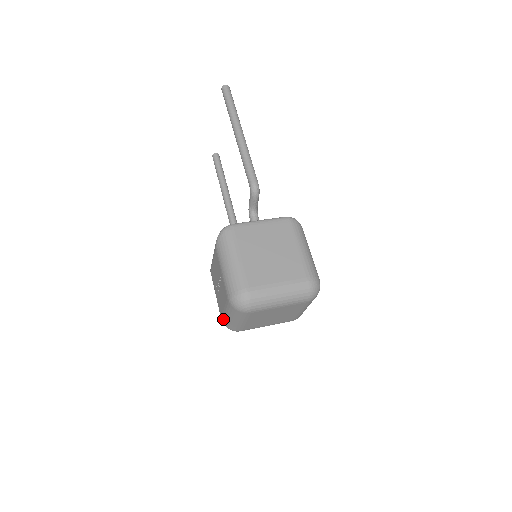
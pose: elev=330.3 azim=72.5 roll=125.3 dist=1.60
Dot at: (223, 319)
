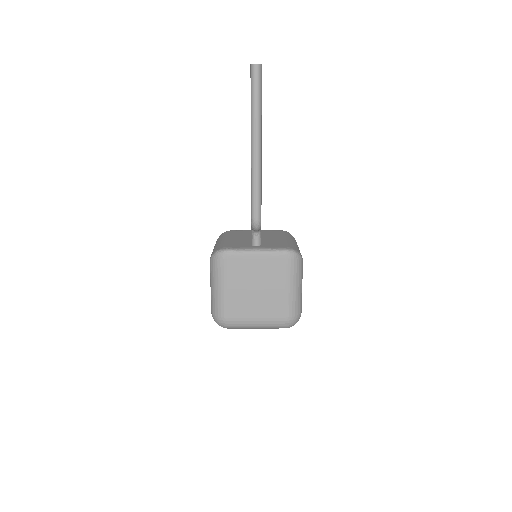
Dot at: occluded
